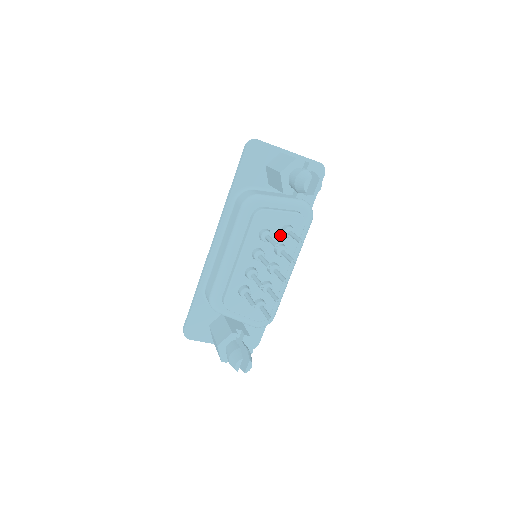
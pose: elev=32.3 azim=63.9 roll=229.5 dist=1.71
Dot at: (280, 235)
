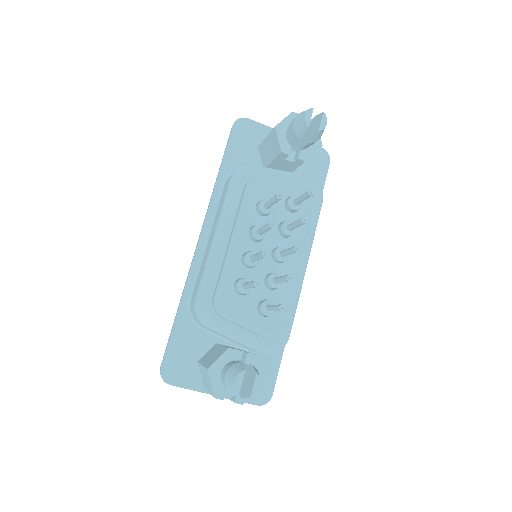
Dot at: (284, 210)
